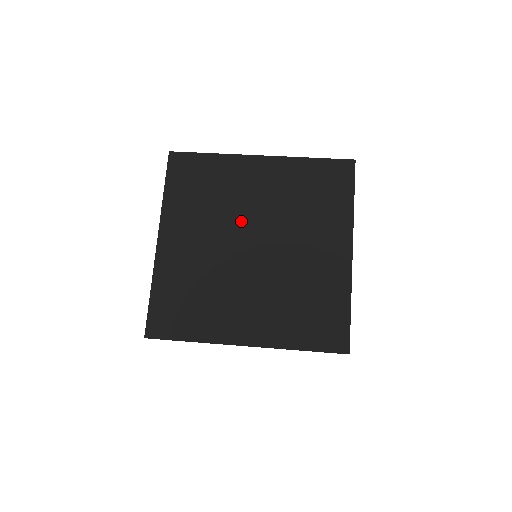
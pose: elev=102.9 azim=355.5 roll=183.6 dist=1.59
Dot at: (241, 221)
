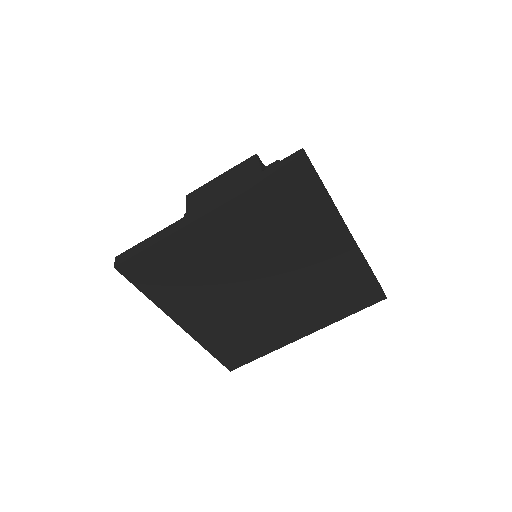
Dot at: (235, 275)
